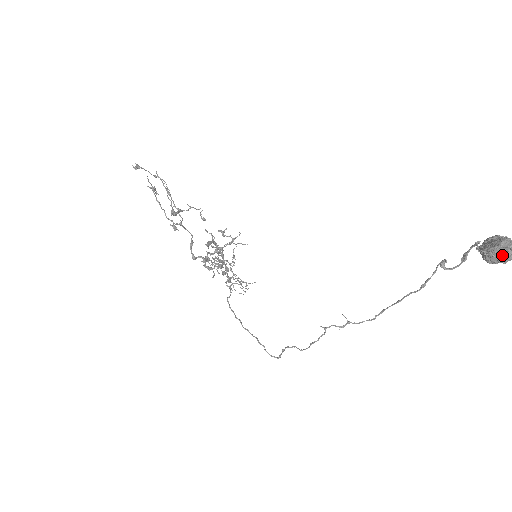
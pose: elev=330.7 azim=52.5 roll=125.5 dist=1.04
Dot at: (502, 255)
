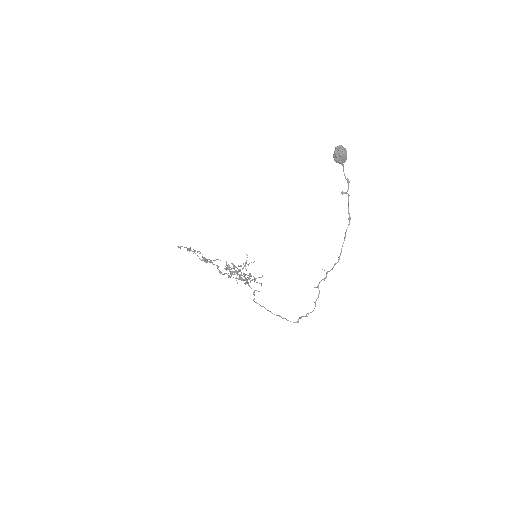
Dot at: (339, 152)
